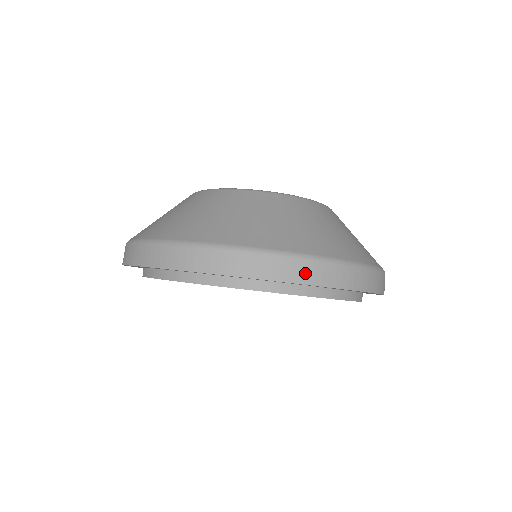
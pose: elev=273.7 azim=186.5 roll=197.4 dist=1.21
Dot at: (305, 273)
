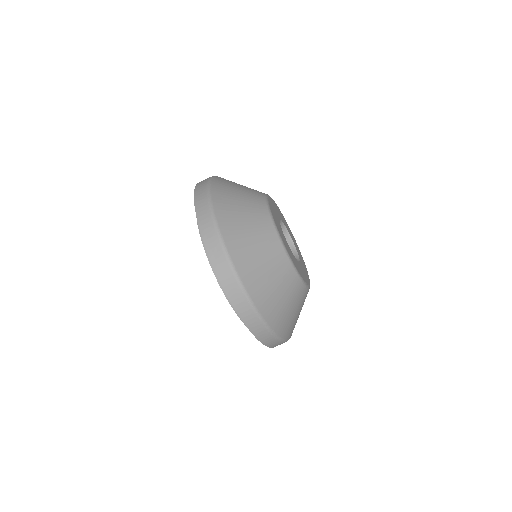
Dot at: (274, 345)
